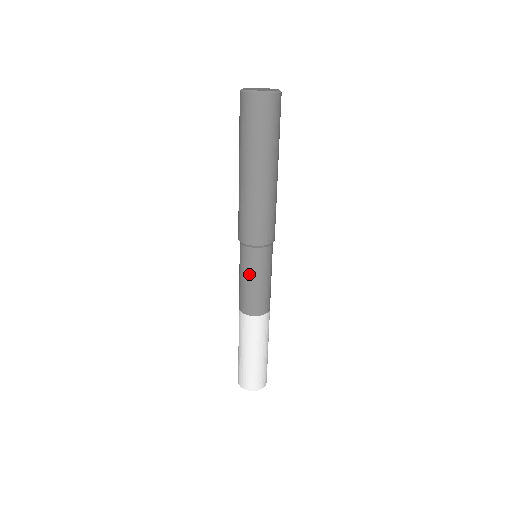
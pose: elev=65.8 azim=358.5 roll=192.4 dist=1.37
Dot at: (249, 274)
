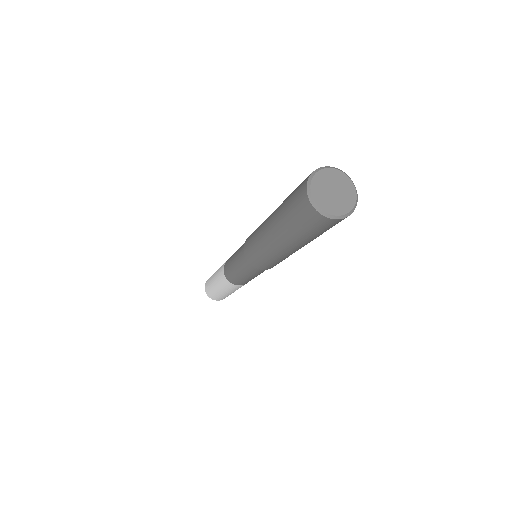
Dot at: (246, 274)
